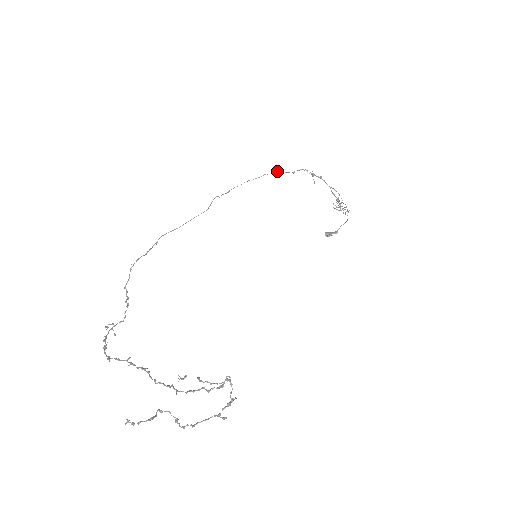
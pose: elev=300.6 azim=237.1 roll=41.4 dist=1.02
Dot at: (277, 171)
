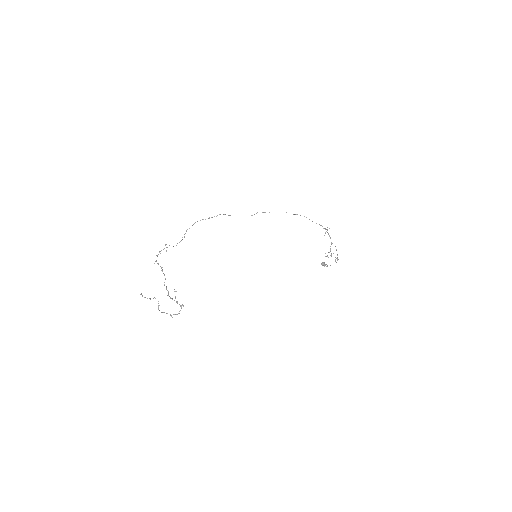
Dot at: occluded
